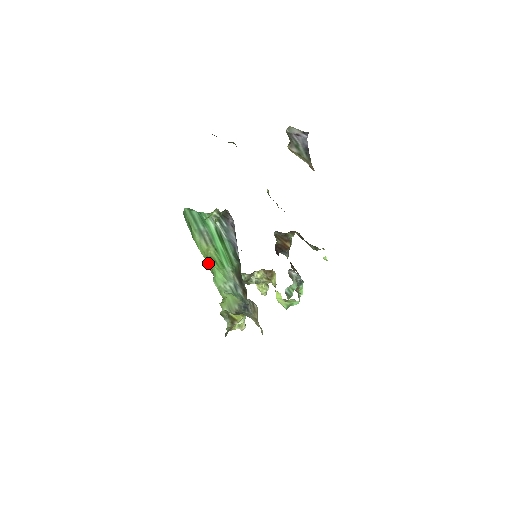
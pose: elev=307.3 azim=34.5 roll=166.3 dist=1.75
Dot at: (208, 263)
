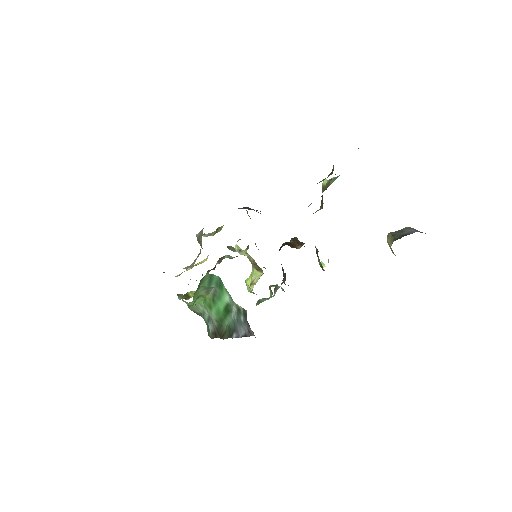
Dot at: (195, 301)
